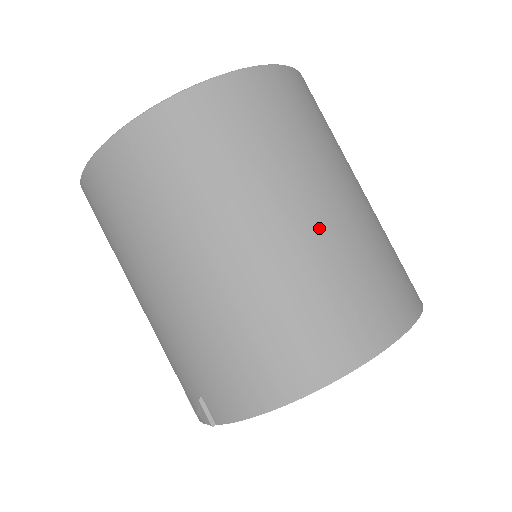
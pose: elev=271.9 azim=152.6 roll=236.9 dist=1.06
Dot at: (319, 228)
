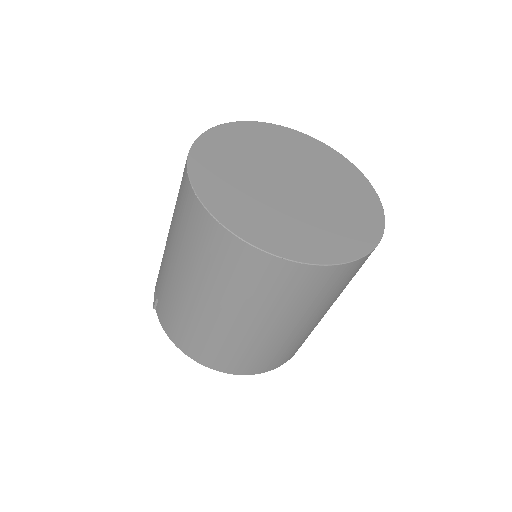
Dot at: (263, 336)
